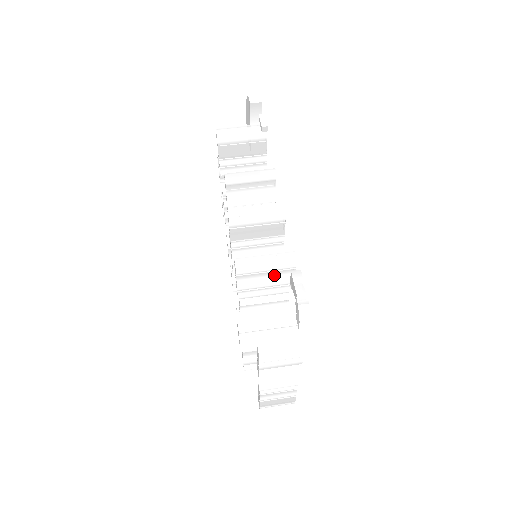
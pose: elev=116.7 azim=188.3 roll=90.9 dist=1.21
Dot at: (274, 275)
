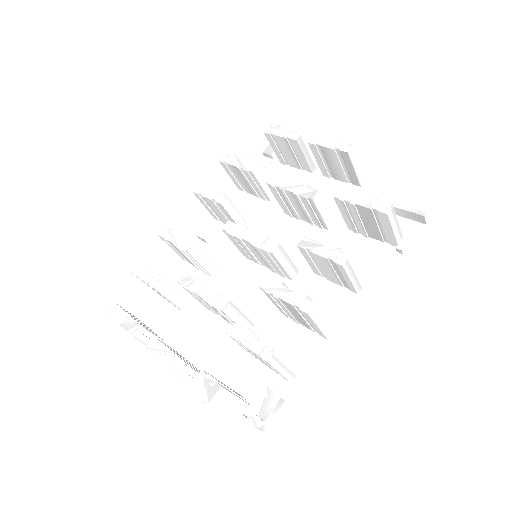
Dot at: (265, 363)
